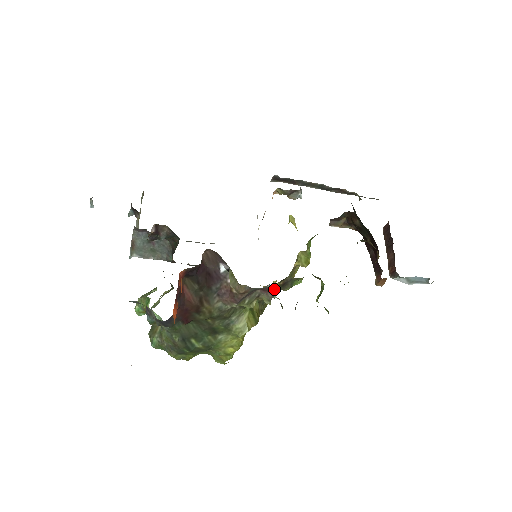
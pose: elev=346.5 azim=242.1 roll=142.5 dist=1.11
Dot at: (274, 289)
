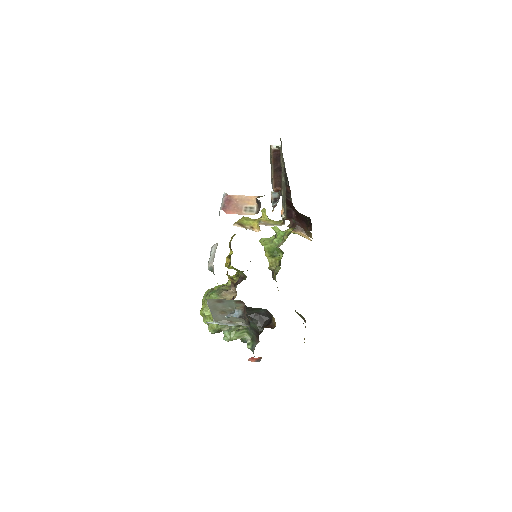
Dot at: occluded
